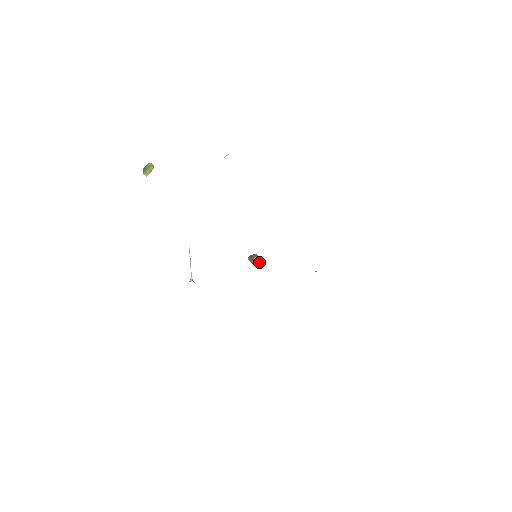
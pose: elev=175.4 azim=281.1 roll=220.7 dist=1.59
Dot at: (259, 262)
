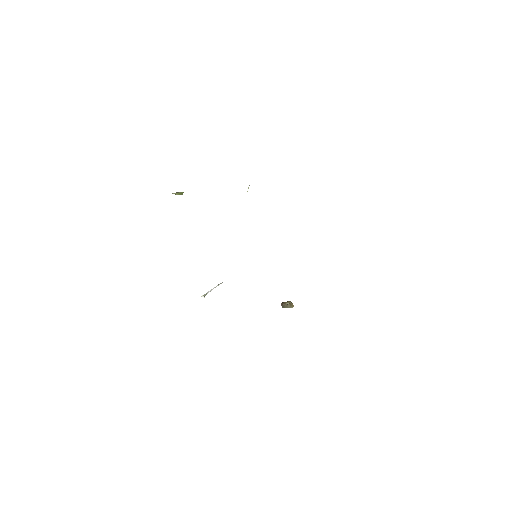
Dot at: (290, 305)
